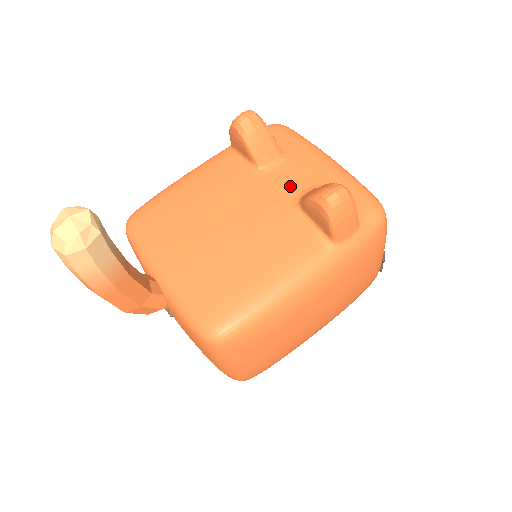
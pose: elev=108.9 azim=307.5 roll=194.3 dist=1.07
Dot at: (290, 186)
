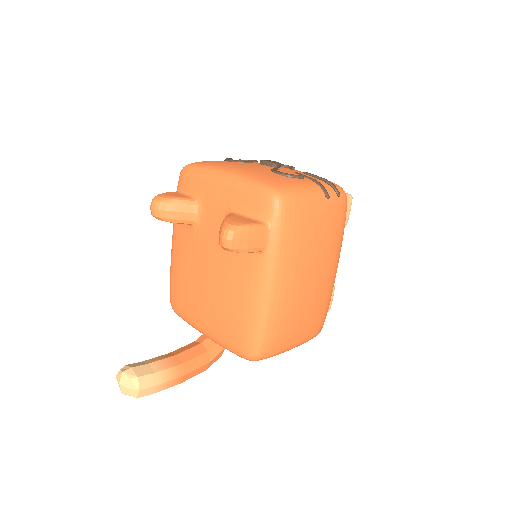
Dot at: (215, 225)
